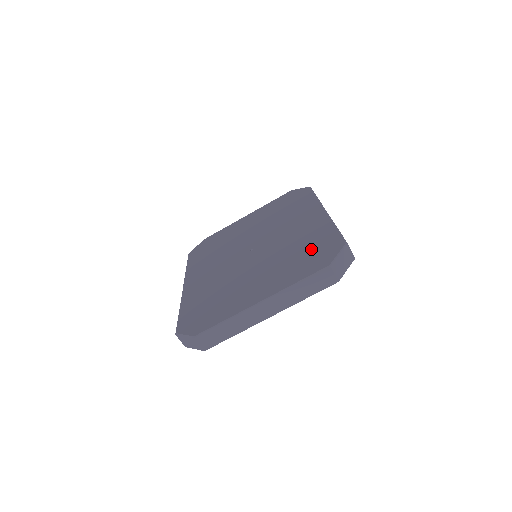
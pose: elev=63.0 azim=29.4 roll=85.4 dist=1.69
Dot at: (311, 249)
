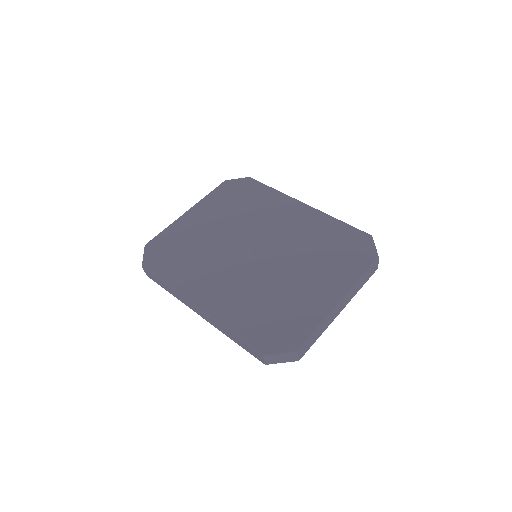
Dot at: (339, 244)
